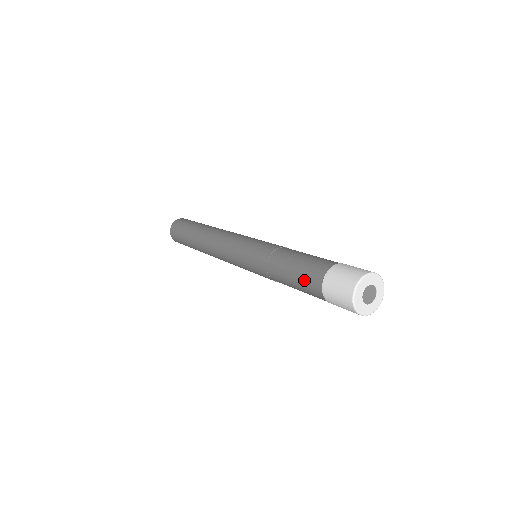
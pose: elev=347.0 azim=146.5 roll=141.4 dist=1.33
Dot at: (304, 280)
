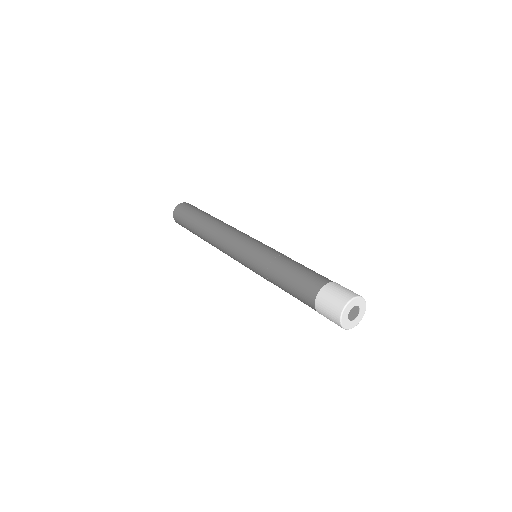
Dot at: (300, 295)
